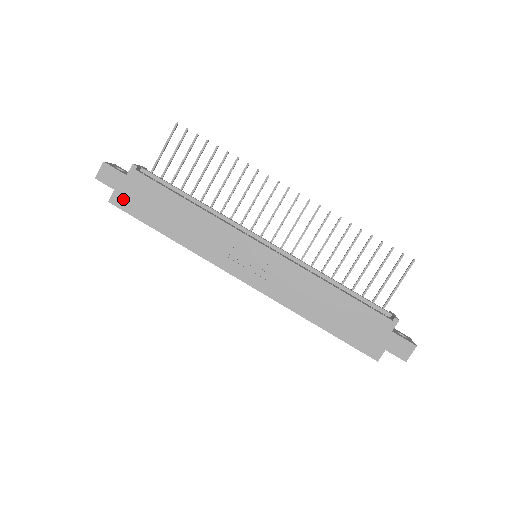
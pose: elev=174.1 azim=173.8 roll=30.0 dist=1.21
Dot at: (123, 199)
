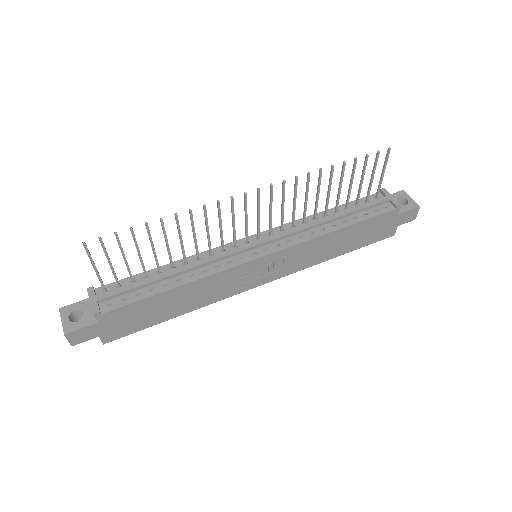
Dot at: (114, 333)
